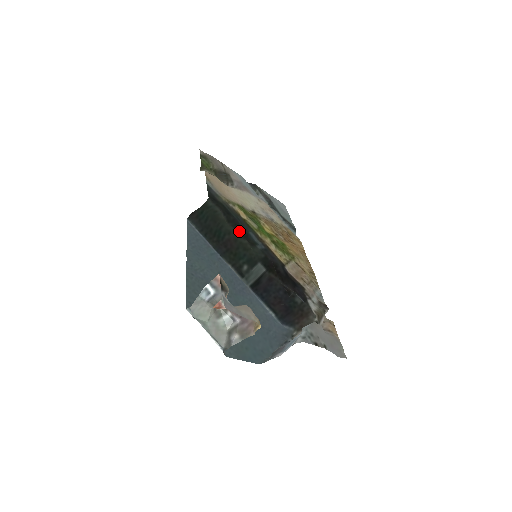
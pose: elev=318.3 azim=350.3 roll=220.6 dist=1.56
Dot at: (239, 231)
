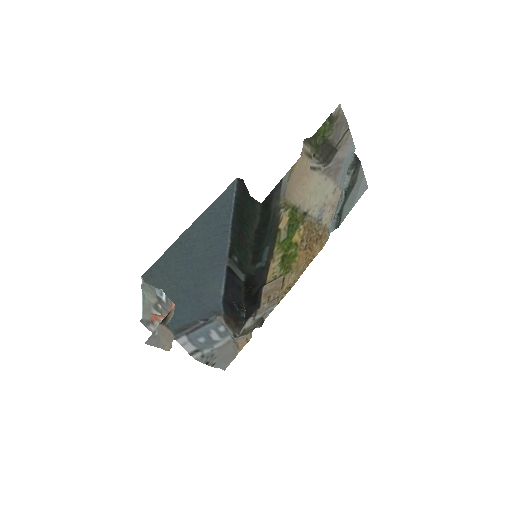
Dot at: (256, 245)
